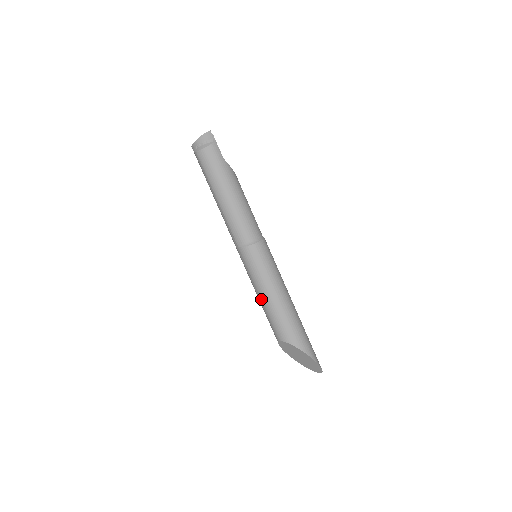
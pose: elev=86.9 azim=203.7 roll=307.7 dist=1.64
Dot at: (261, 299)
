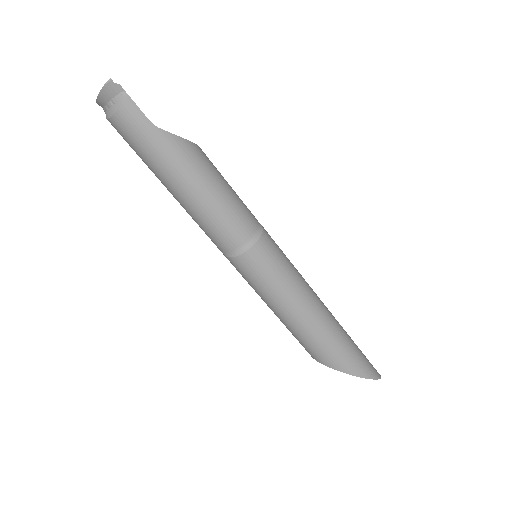
Dot at: occluded
